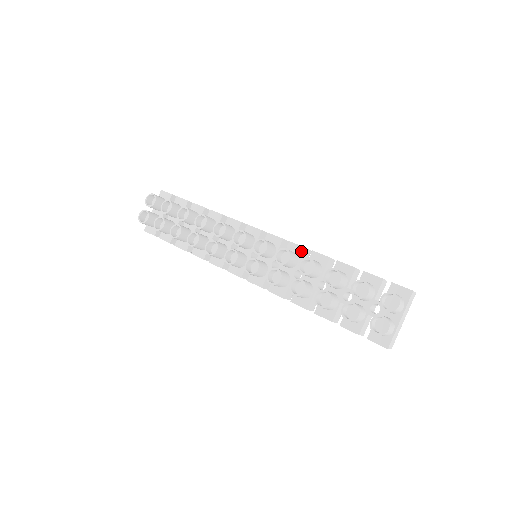
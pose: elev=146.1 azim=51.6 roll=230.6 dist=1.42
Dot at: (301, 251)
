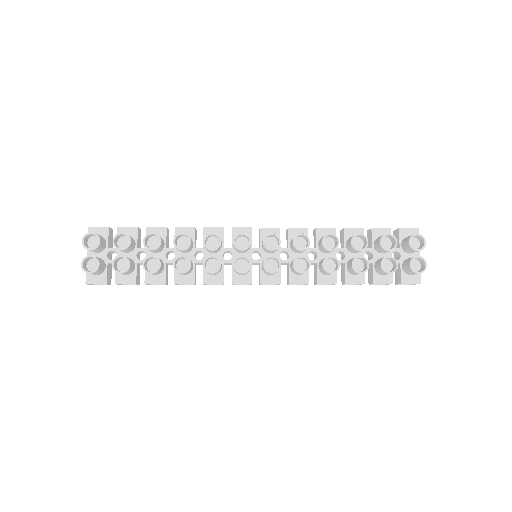
Dot at: (305, 233)
